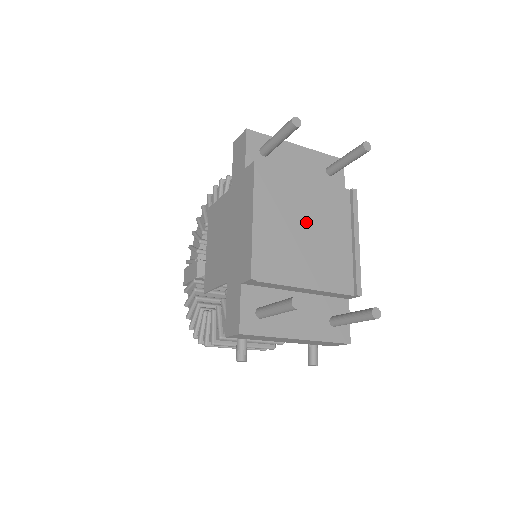
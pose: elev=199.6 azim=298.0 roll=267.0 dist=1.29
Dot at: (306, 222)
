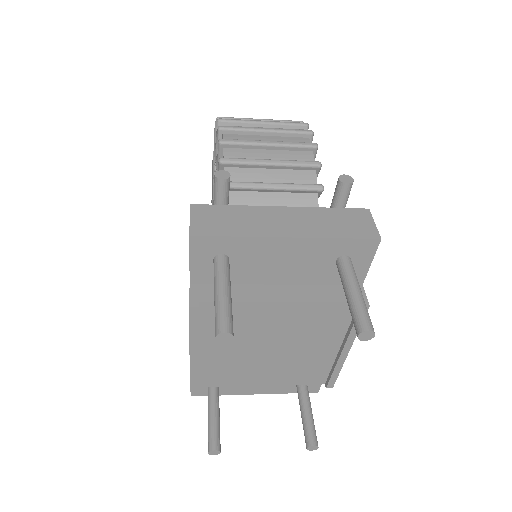
Dot at: (271, 342)
